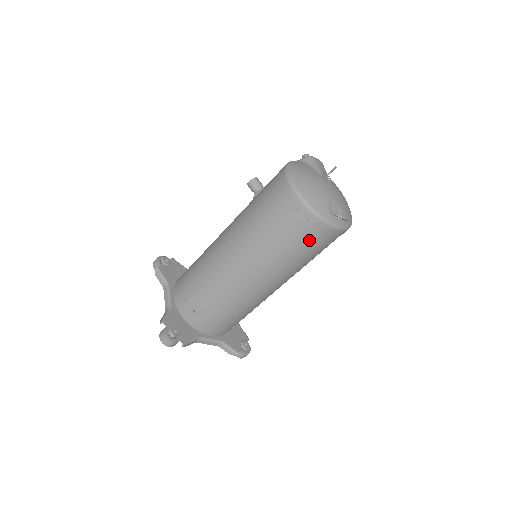
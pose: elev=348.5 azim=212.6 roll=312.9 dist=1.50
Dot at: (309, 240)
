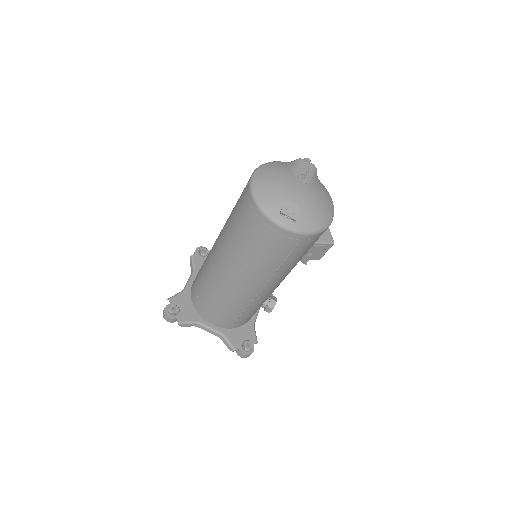
Dot at: (263, 238)
